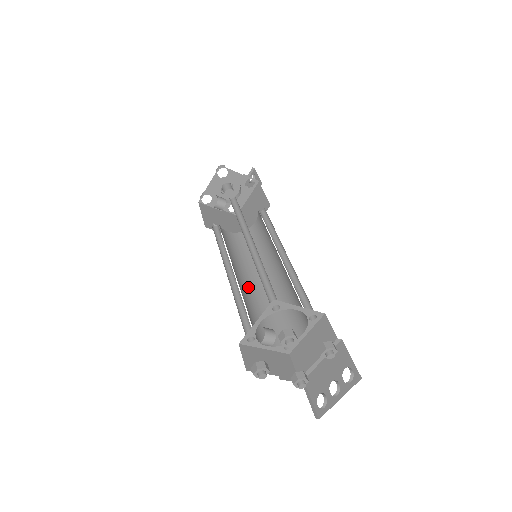
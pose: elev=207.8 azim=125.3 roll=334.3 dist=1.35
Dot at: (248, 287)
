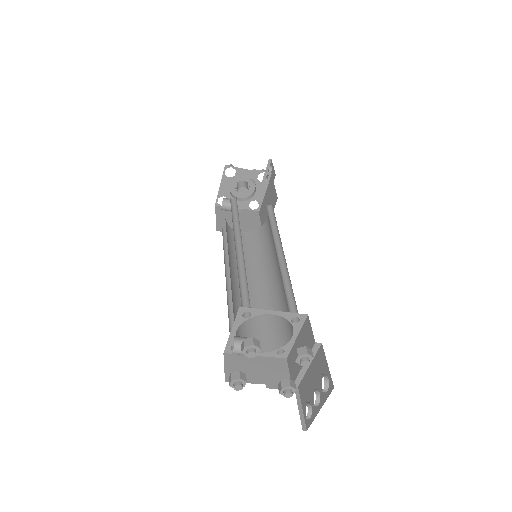
Dot at: (250, 289)
